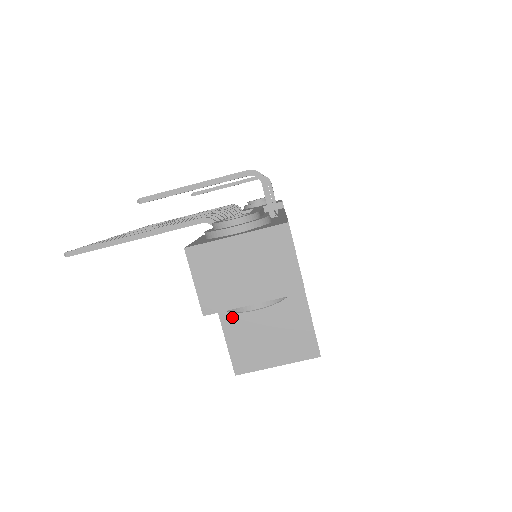
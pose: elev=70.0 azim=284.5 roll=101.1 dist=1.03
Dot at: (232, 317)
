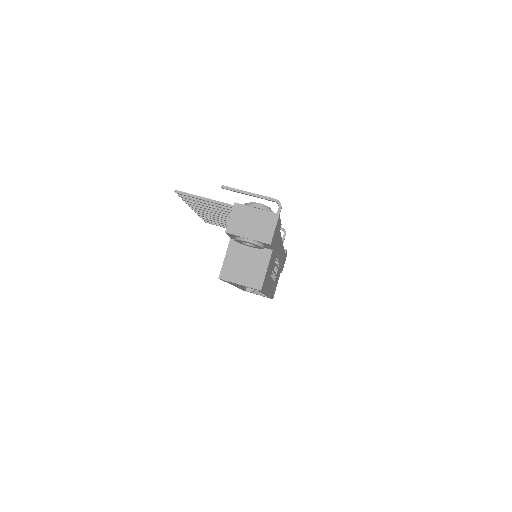
Dot at: (233, 251)
